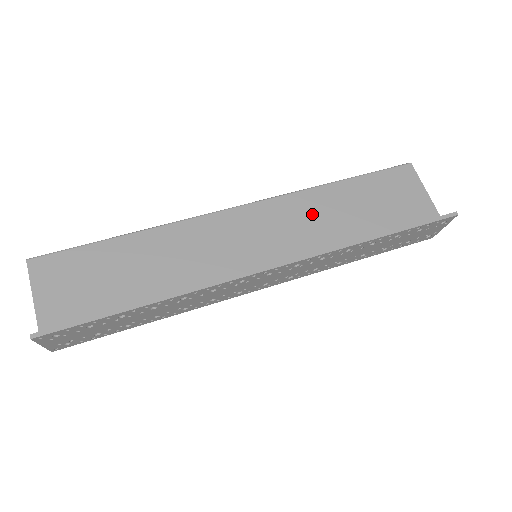
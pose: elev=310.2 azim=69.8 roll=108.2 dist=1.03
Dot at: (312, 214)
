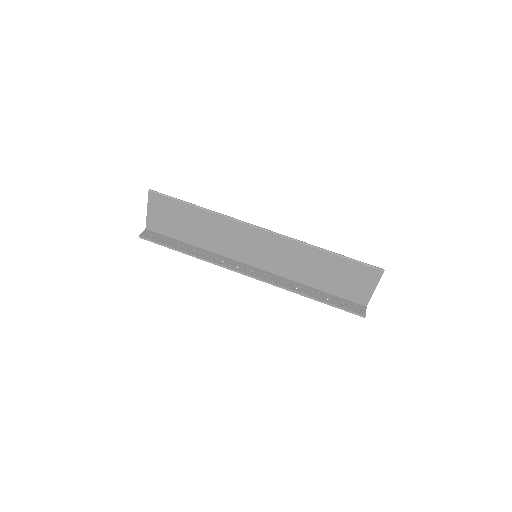
Dot at: (299, 258)
